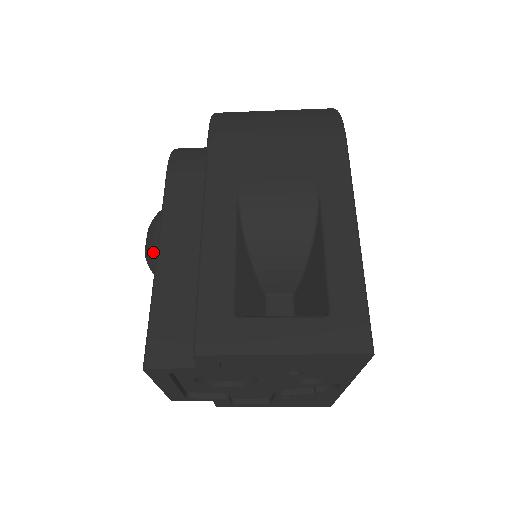
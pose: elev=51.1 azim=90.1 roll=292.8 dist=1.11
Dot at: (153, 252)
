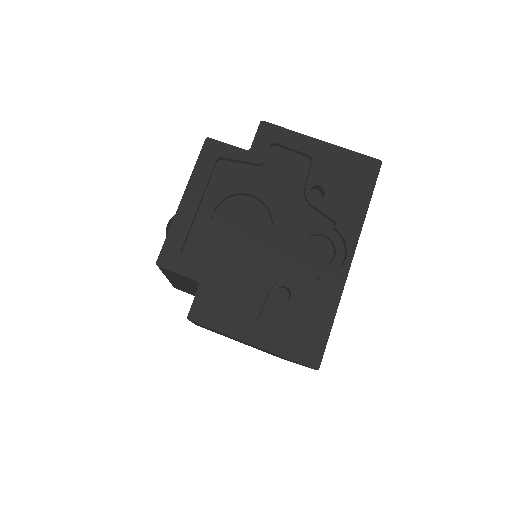
Dot at: occluded
